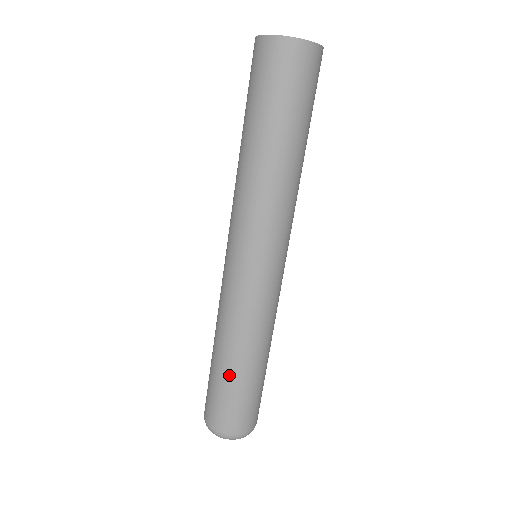
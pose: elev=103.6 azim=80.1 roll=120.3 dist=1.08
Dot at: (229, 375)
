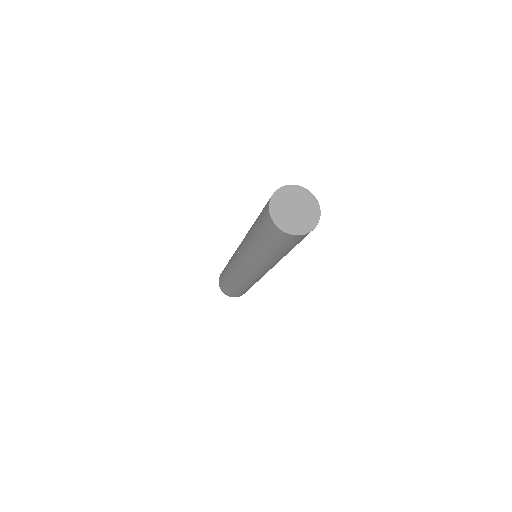
Dot at: (234, 289)
